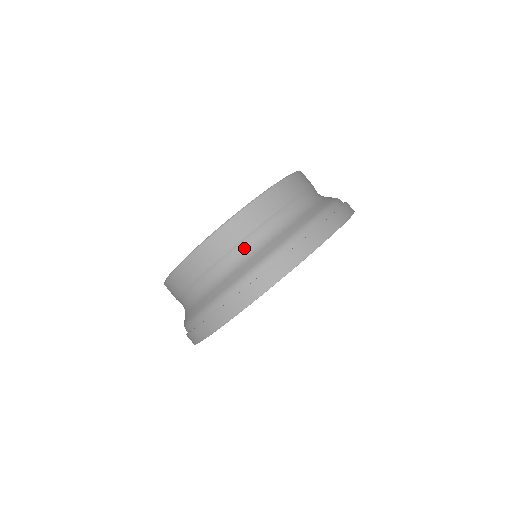
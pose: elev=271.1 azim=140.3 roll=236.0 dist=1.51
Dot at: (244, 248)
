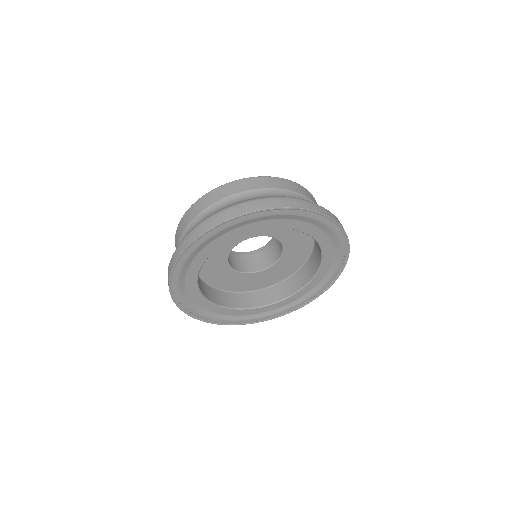
Dot at: (261, 194)
